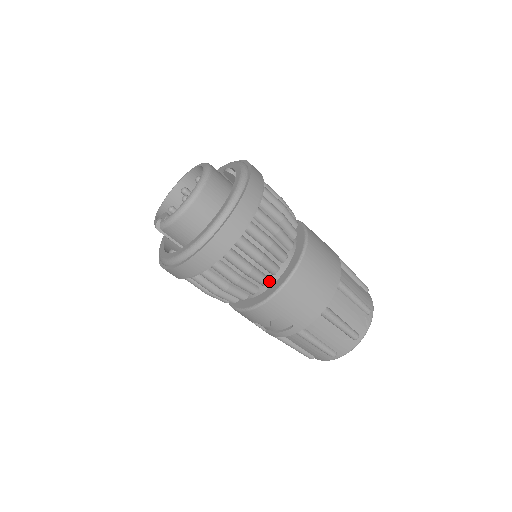
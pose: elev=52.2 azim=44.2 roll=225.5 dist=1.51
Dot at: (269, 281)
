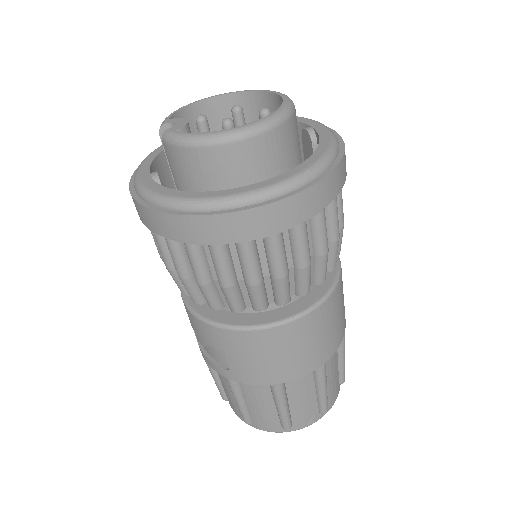
Dot at: occluded
